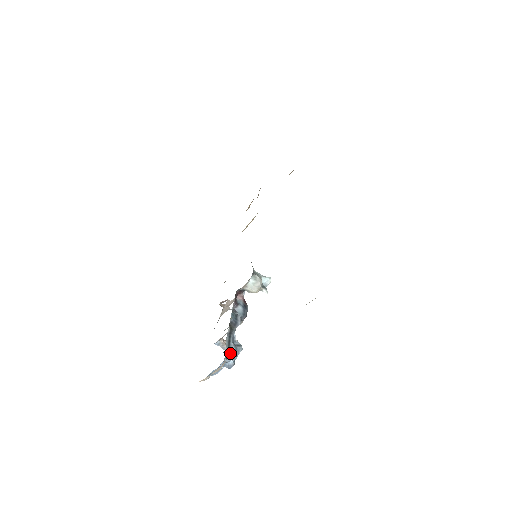
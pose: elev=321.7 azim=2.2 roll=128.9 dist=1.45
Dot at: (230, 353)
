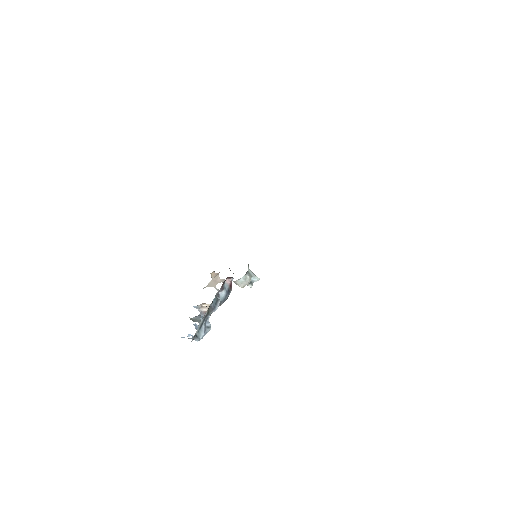
Dot at: (198, 335)
